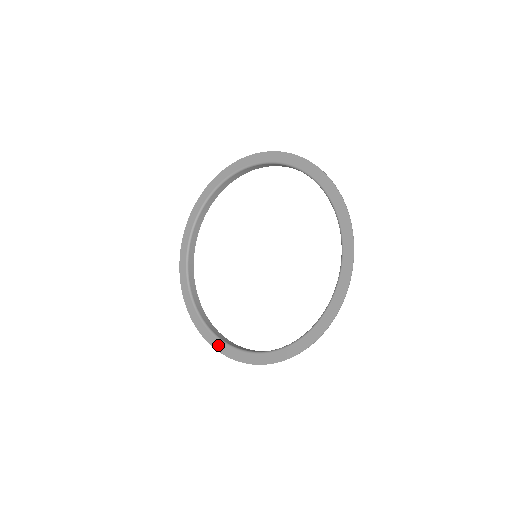
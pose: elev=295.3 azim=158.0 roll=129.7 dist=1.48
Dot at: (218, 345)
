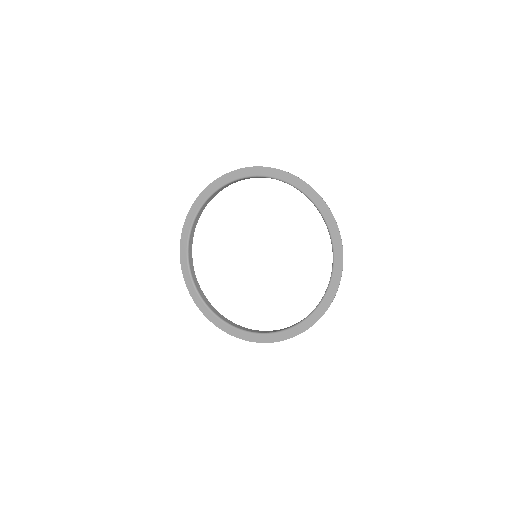
Dot at: (244, 336)
